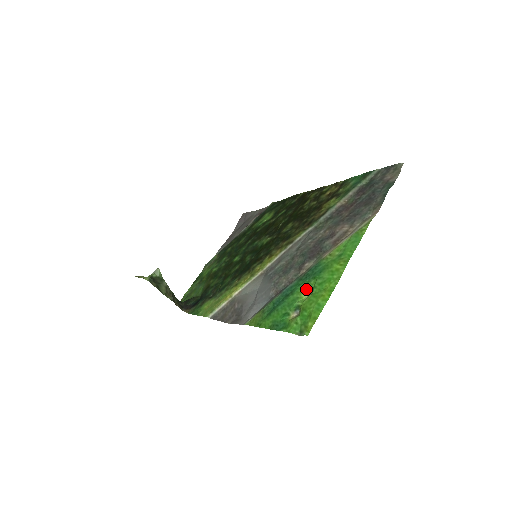
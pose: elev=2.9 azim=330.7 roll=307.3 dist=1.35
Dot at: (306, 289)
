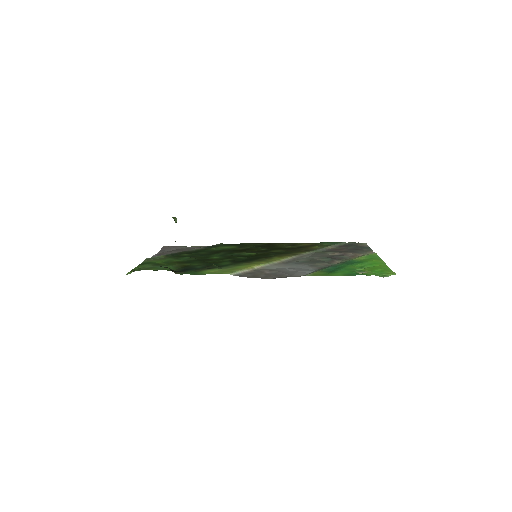
Dot at: (356, 266)
